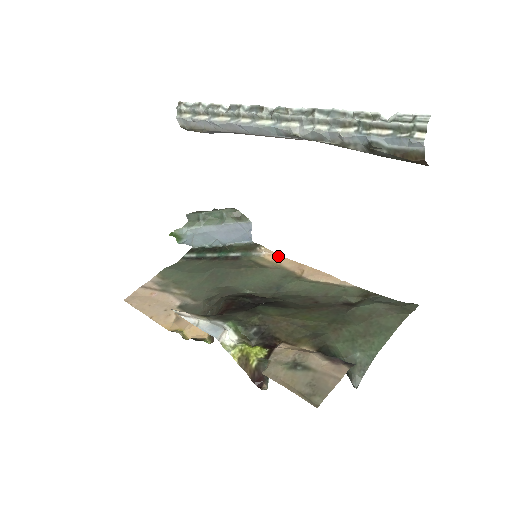
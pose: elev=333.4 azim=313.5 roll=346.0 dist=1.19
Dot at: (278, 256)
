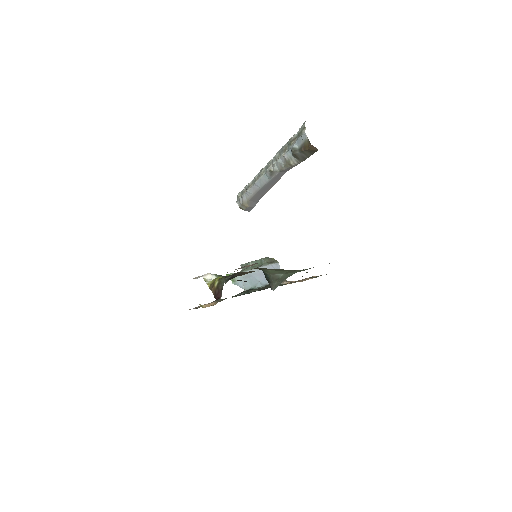
Dot at: (292, 281)
